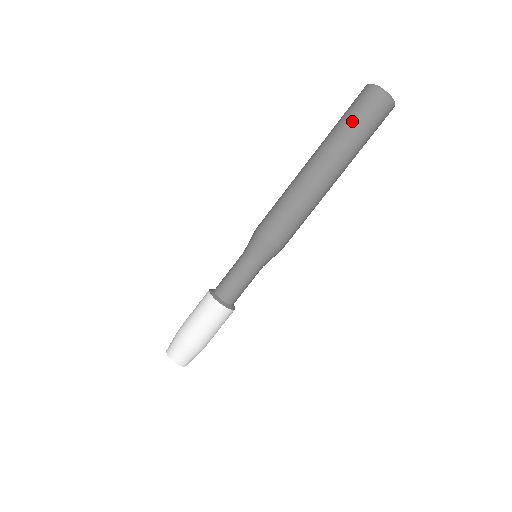
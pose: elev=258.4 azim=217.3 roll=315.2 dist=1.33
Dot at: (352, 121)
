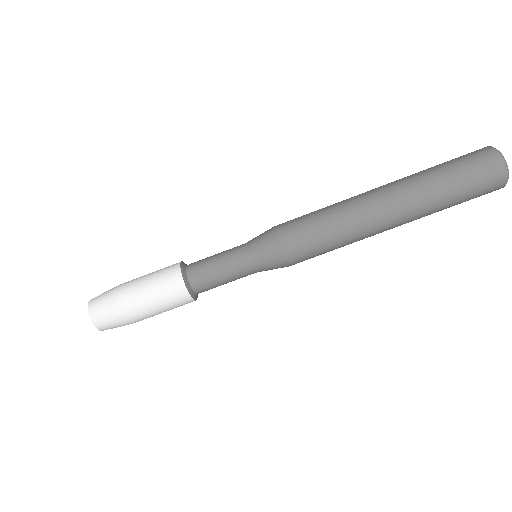
Dot at: (448, 168)
